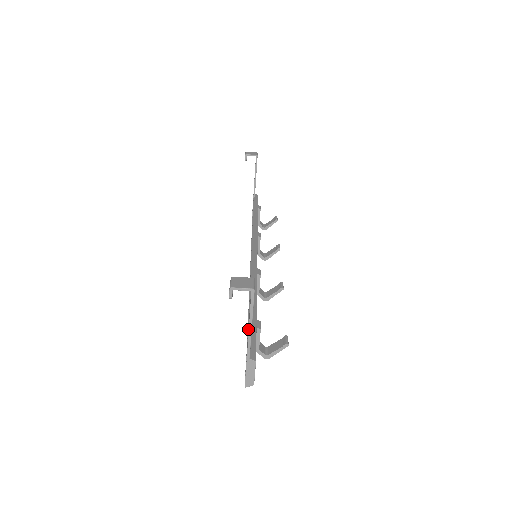
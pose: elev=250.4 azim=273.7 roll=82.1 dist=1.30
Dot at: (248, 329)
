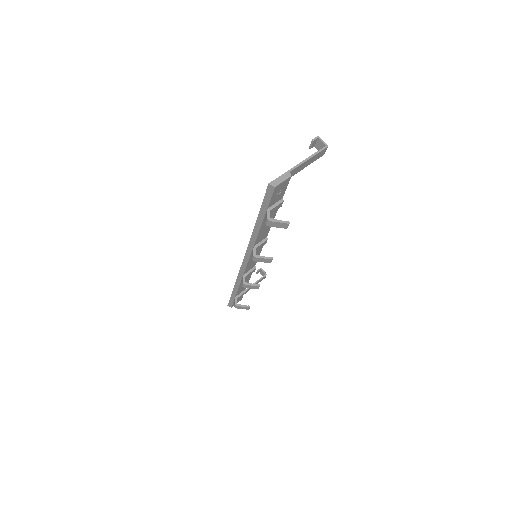
Dot at: (299, 167)
